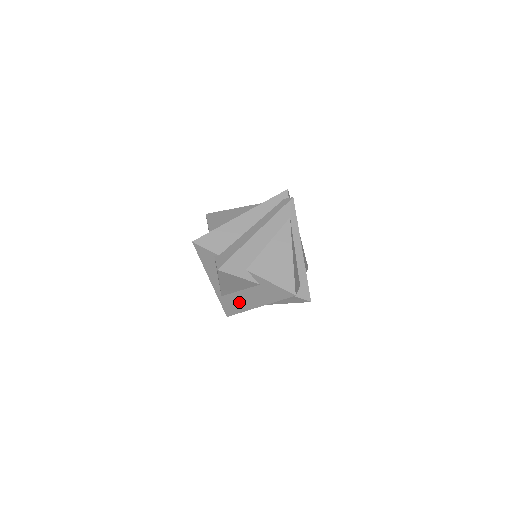
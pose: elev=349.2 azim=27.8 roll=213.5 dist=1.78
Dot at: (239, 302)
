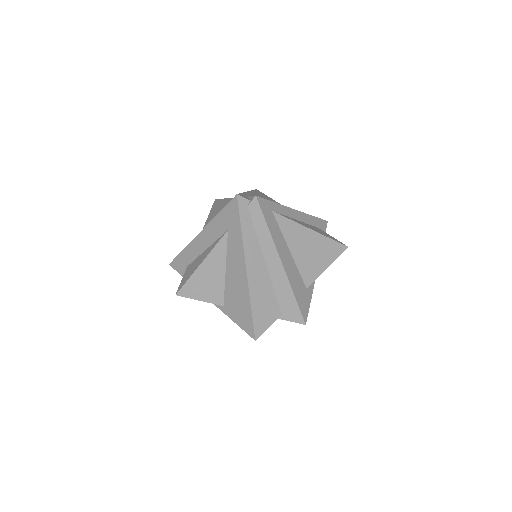
Dot at: occluded
